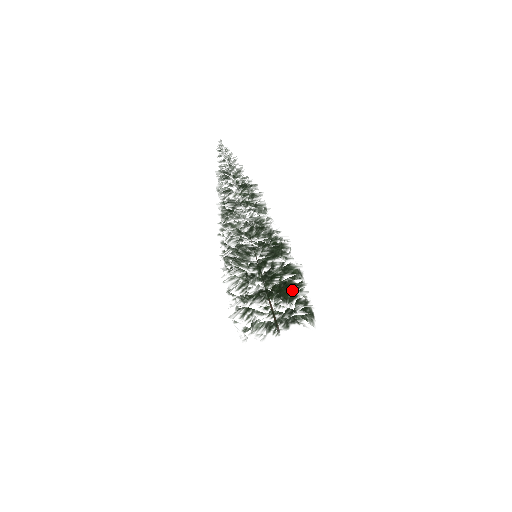
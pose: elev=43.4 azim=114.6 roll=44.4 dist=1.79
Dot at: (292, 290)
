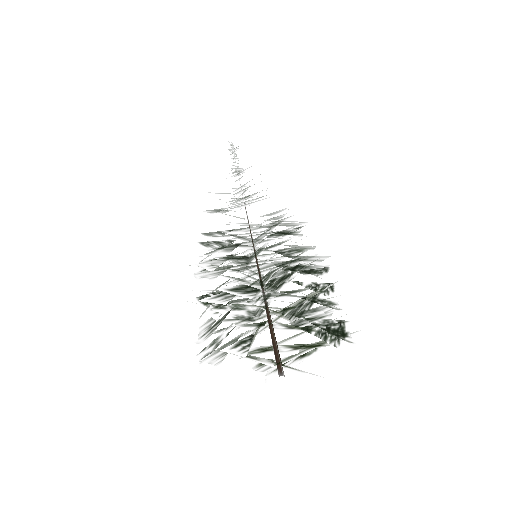
Dot at: occluded
